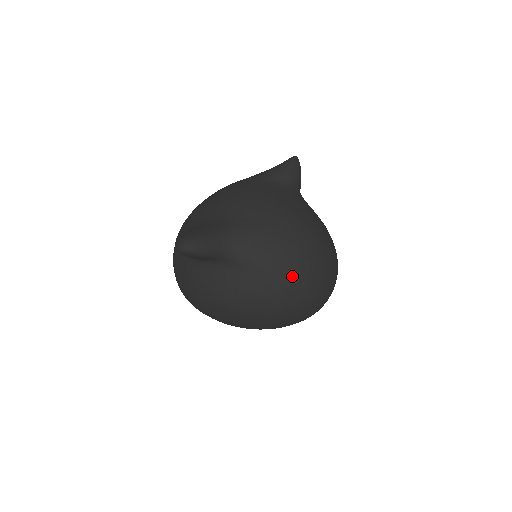
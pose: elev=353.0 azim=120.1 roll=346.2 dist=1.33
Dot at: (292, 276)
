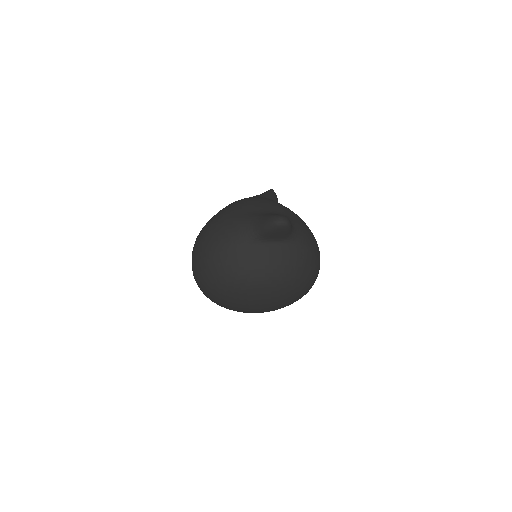
Dot at: (317, 256)
